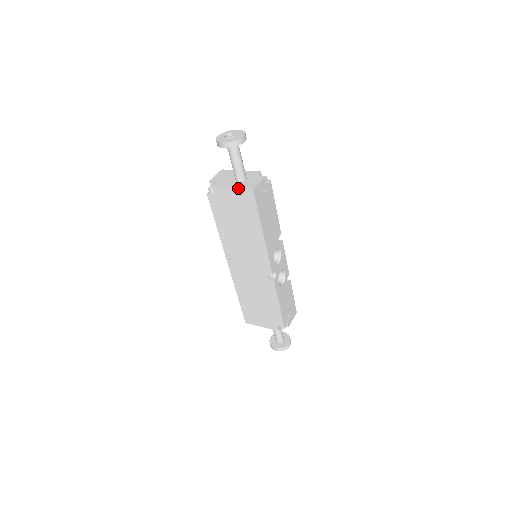
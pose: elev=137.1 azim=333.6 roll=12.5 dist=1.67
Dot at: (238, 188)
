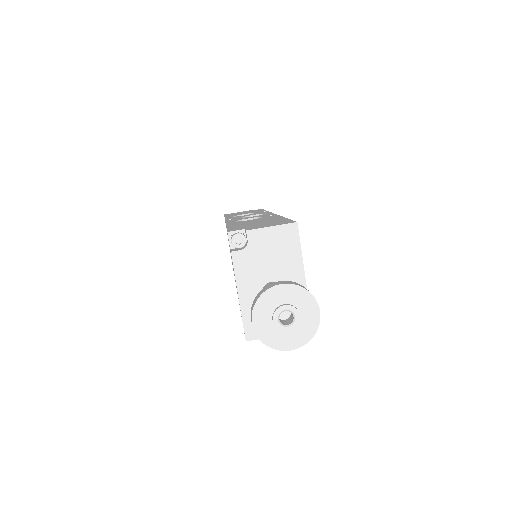
Dot at: (242, 309)
